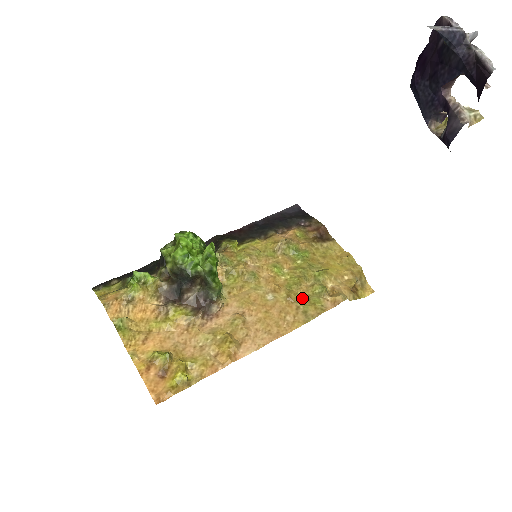
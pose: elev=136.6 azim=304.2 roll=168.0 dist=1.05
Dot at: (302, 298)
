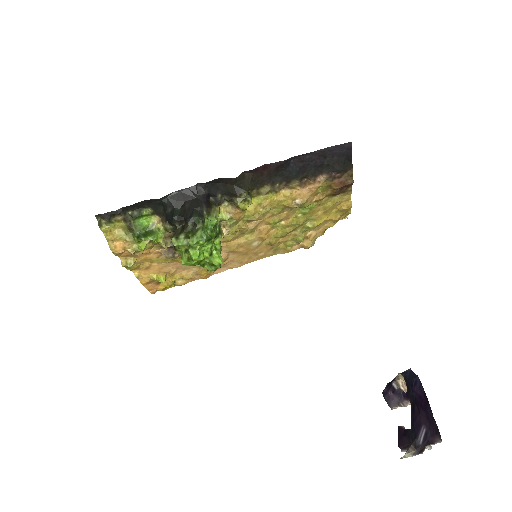
Dot at: (280, 243)
